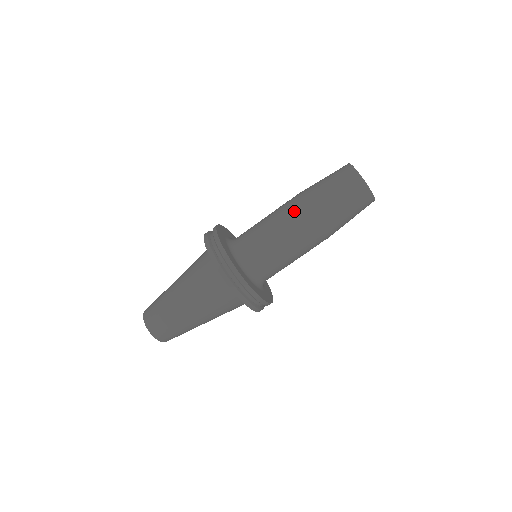
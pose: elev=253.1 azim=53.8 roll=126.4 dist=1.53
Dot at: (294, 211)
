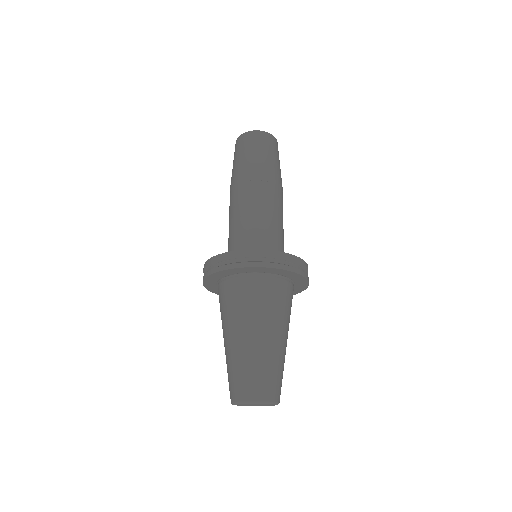
Dot at: (244, 189)
